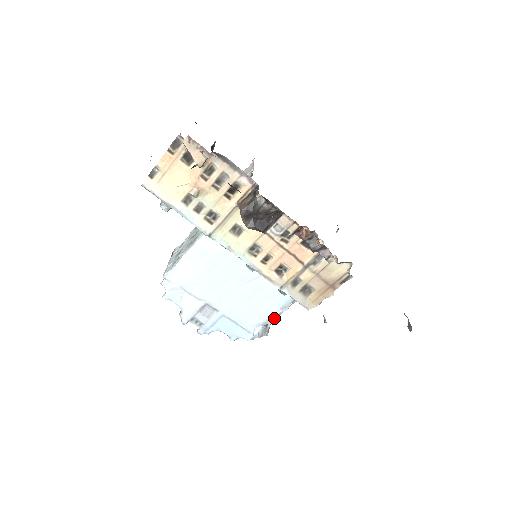
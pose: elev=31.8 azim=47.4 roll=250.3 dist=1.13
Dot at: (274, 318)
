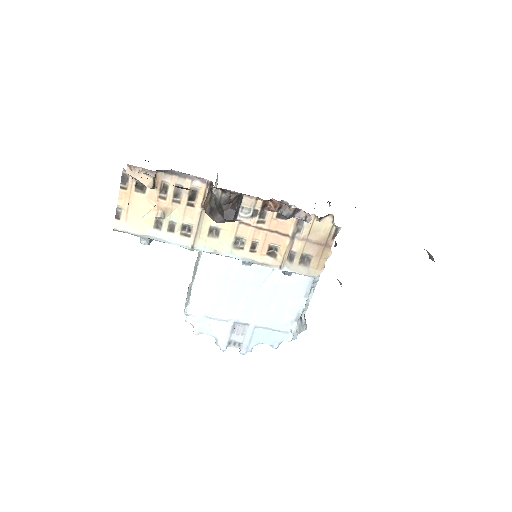
Dot at: (304, 309)
